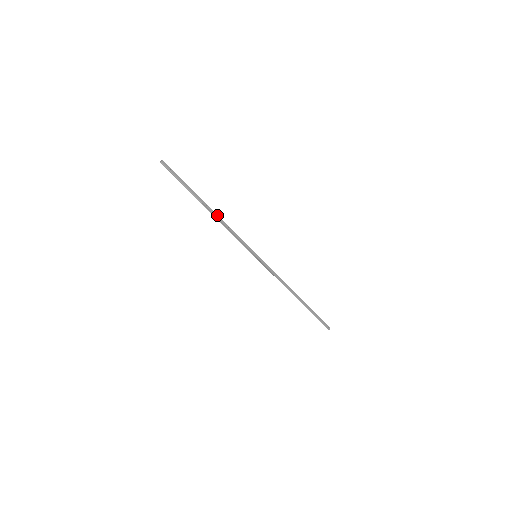
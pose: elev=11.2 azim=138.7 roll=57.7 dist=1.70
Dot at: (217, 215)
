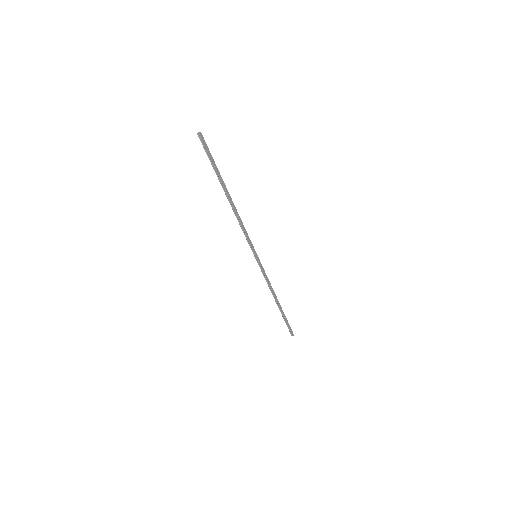
Dot at: occluded
